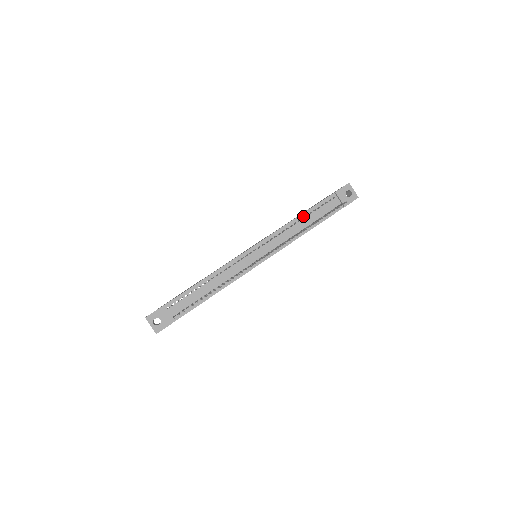
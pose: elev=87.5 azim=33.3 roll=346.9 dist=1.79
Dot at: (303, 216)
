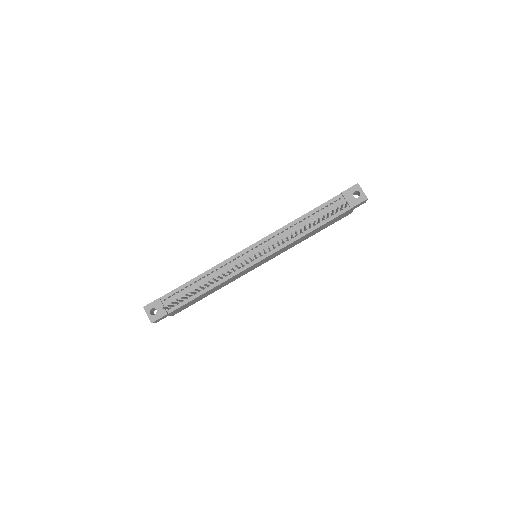
Dot at: (305, 217)
